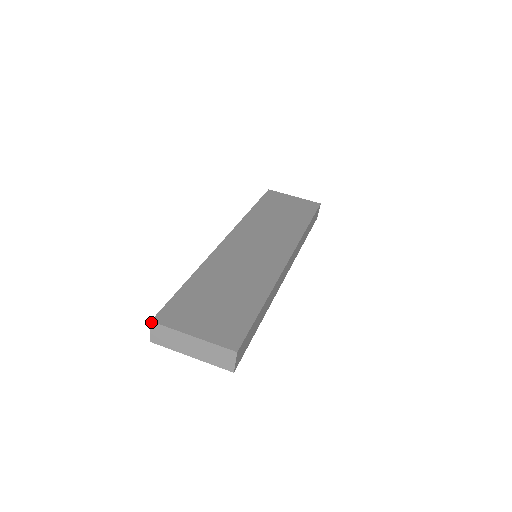
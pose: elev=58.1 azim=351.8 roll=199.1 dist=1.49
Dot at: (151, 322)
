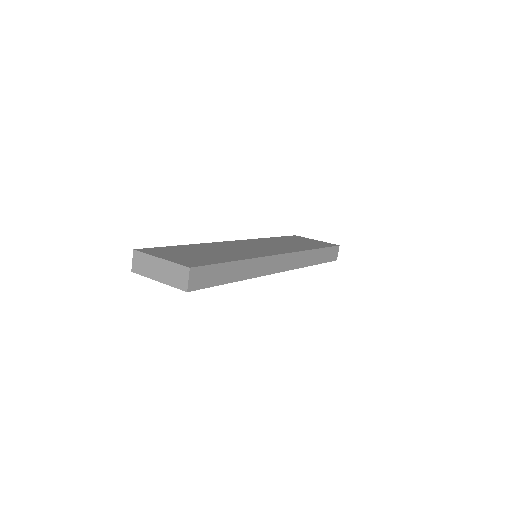
Dot at: (133, 250)
